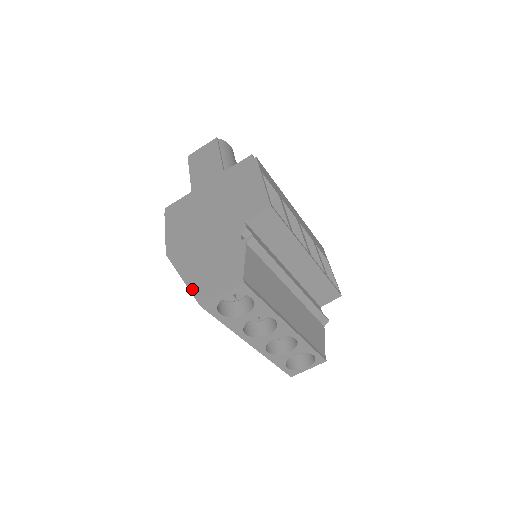
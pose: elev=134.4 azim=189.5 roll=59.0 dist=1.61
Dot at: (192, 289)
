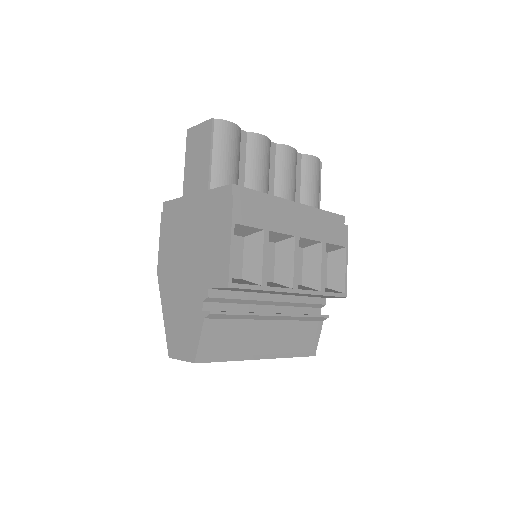
Dot at: (166, 334)
